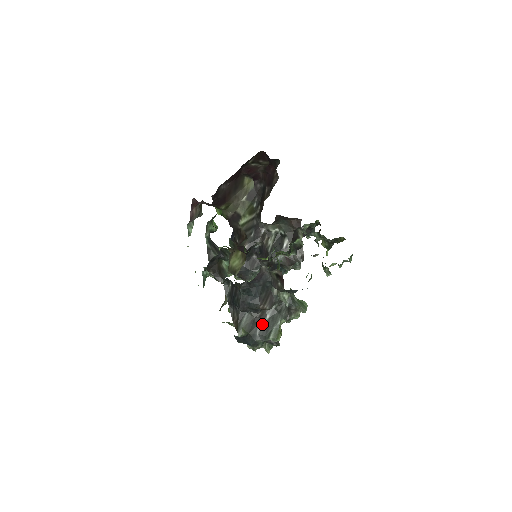
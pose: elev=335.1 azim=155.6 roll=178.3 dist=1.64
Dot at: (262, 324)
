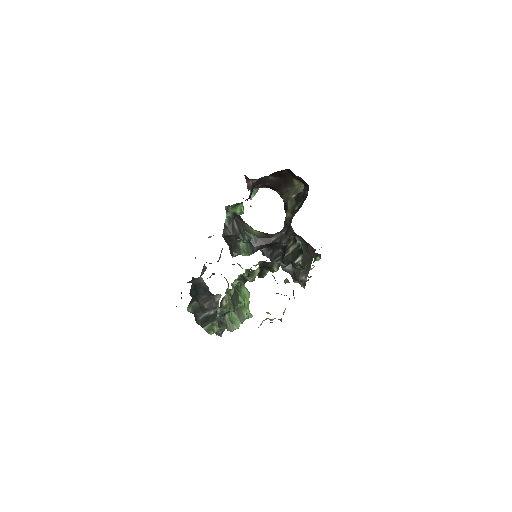
Dot at: (206, 314)
